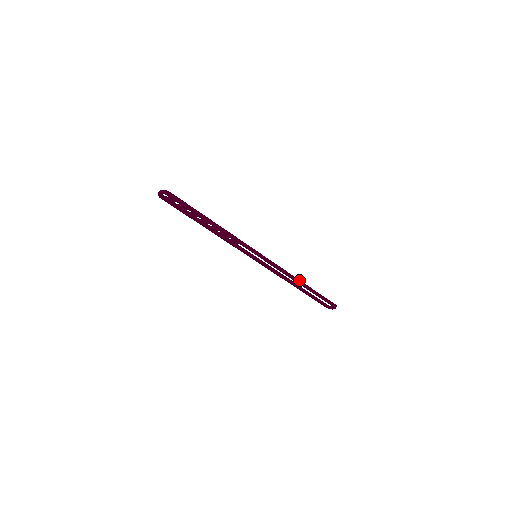
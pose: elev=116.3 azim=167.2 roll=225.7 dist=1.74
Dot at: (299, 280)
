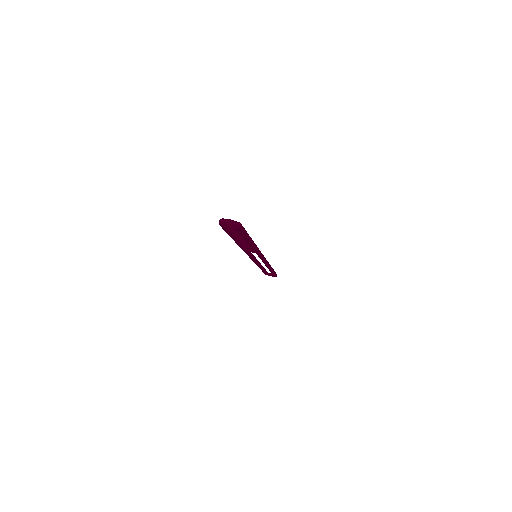
Dot at: occluded
